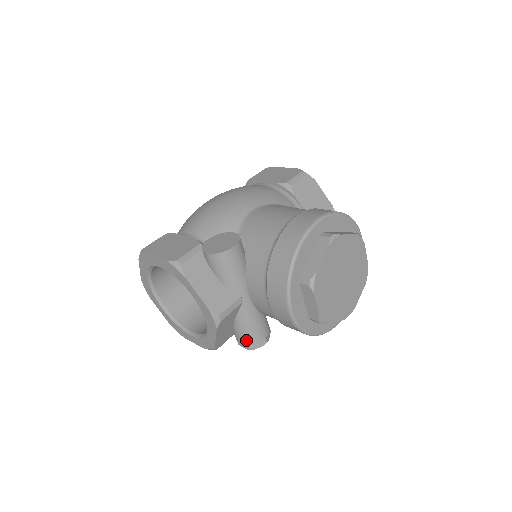
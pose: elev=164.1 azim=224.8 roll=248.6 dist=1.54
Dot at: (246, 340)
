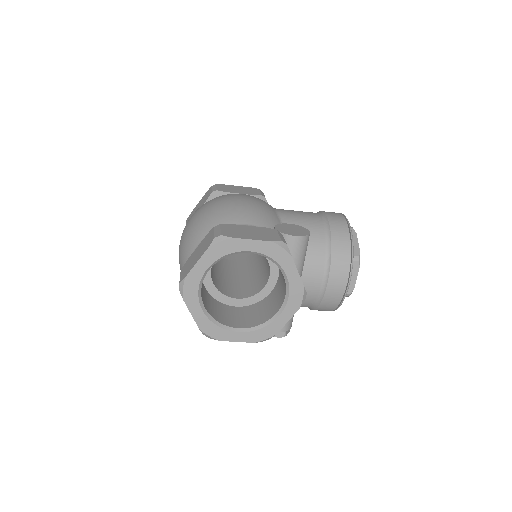
Dot at: (286, 326)
